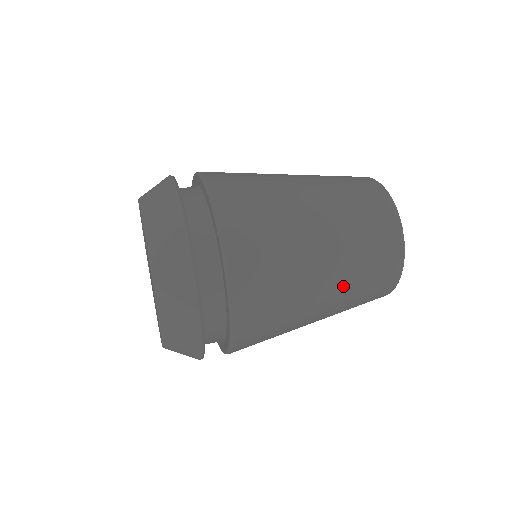
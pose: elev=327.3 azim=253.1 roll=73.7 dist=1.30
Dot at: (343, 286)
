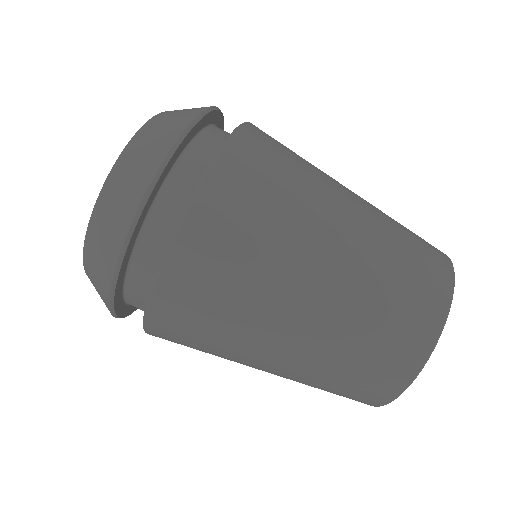
Dot at: occluded
